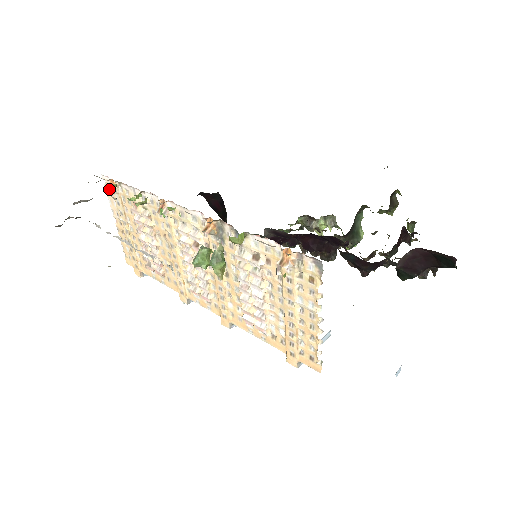
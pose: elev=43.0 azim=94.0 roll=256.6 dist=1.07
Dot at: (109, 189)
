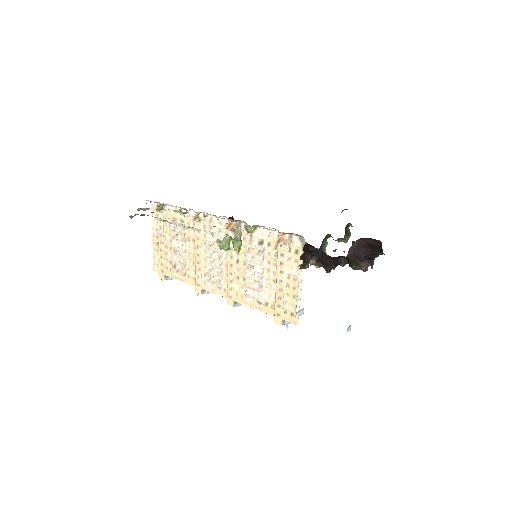
Dot at: (158, 207)
